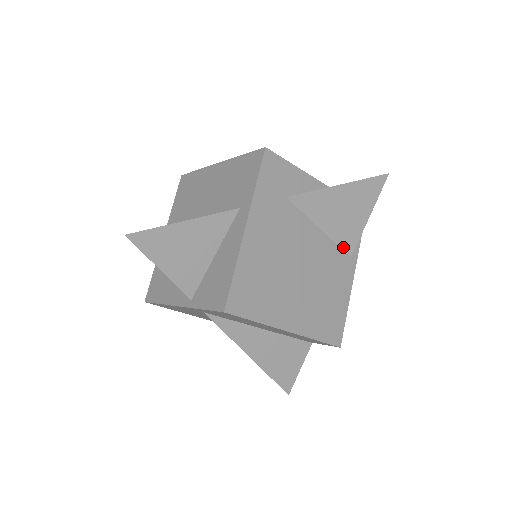
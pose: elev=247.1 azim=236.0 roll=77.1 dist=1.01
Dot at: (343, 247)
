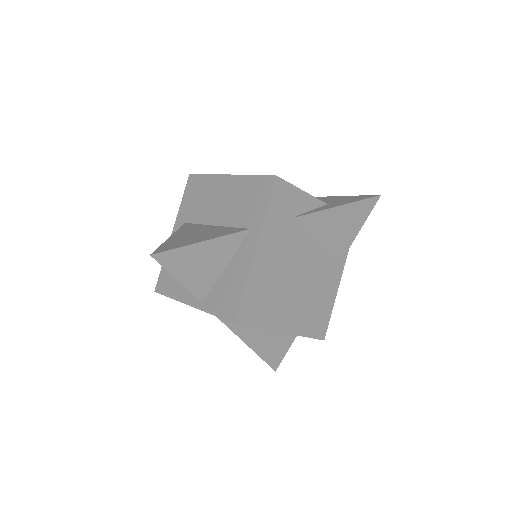
Dot at: (334, 256)
